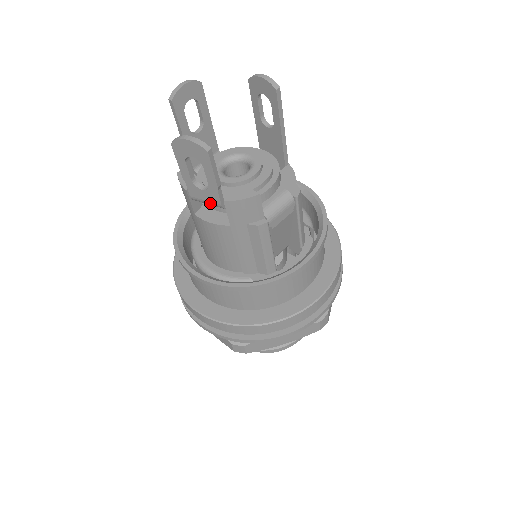
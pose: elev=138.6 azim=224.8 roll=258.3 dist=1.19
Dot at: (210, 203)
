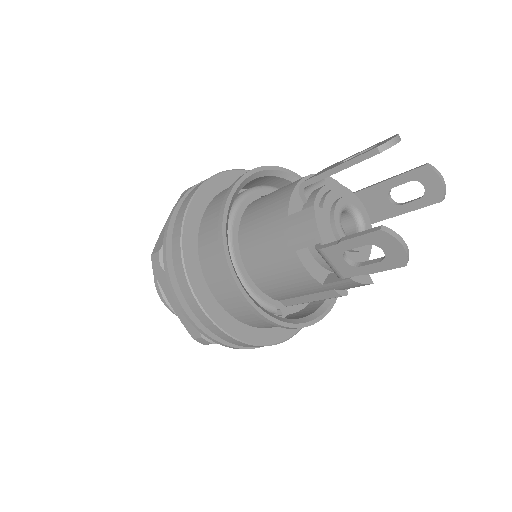
Dot at: (334, 268)
